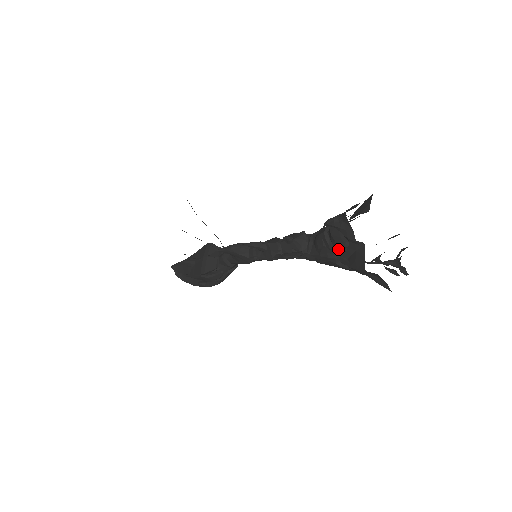
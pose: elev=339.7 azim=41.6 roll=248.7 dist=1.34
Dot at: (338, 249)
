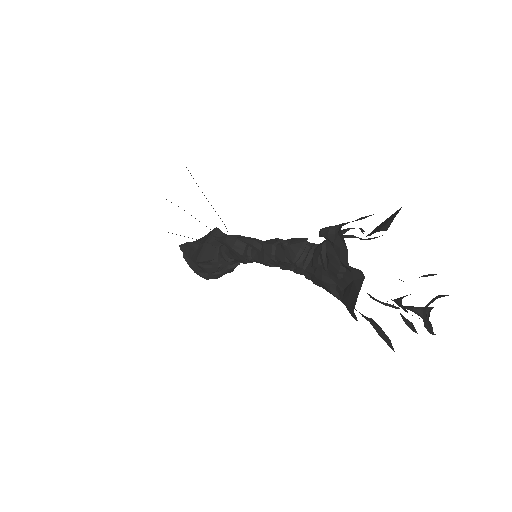
Dot at: (332, 272)
